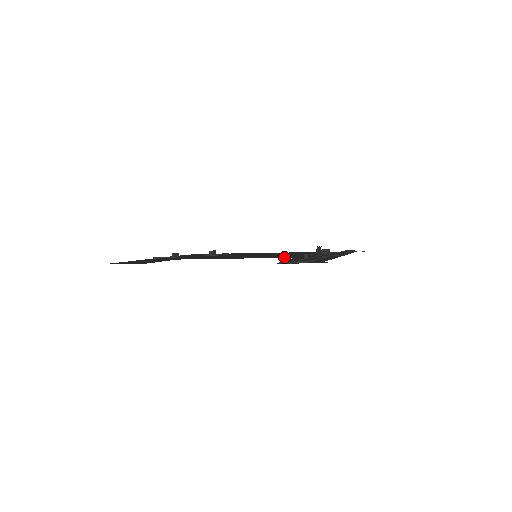
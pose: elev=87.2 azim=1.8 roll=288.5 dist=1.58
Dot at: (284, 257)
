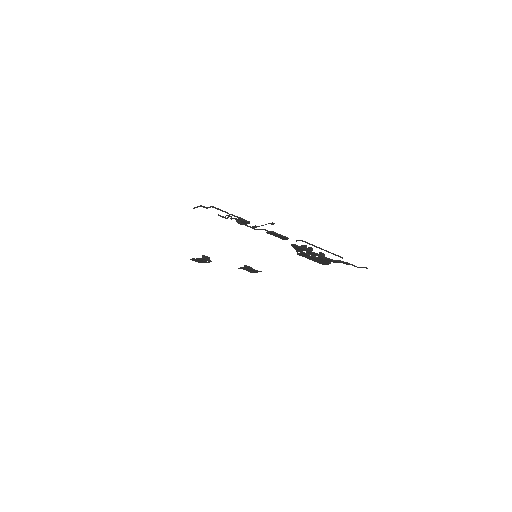
Dot at: occluded
